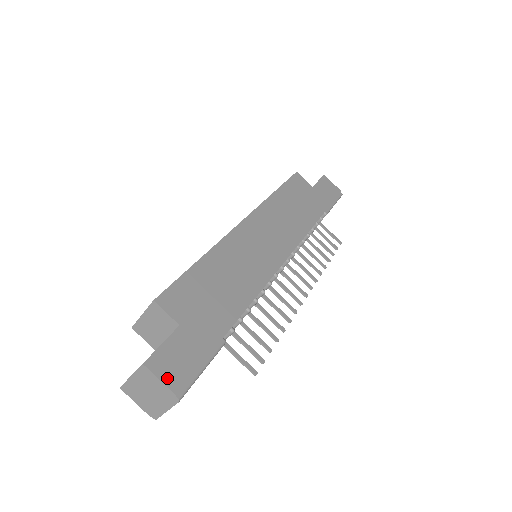
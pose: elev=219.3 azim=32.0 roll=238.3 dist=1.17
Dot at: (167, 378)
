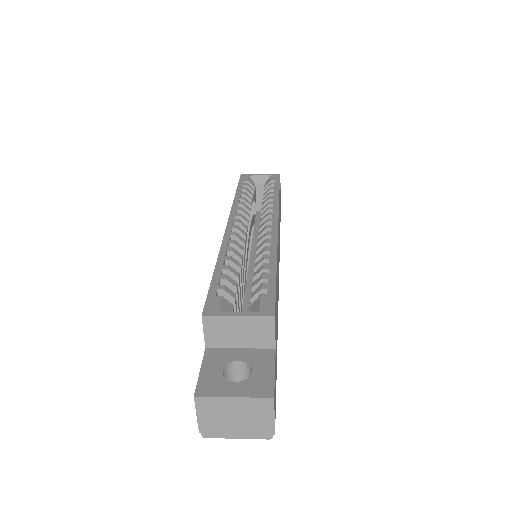
Dot at: occluded
